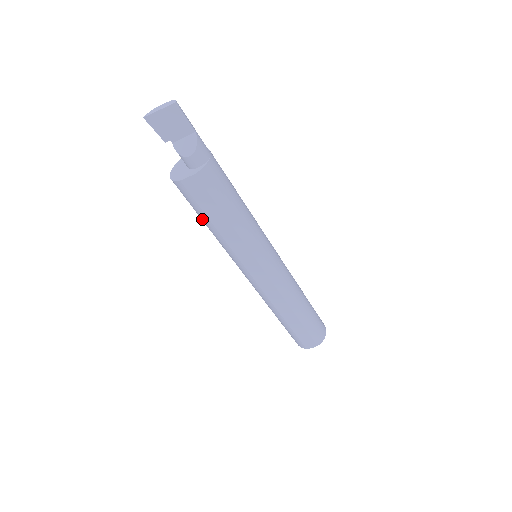
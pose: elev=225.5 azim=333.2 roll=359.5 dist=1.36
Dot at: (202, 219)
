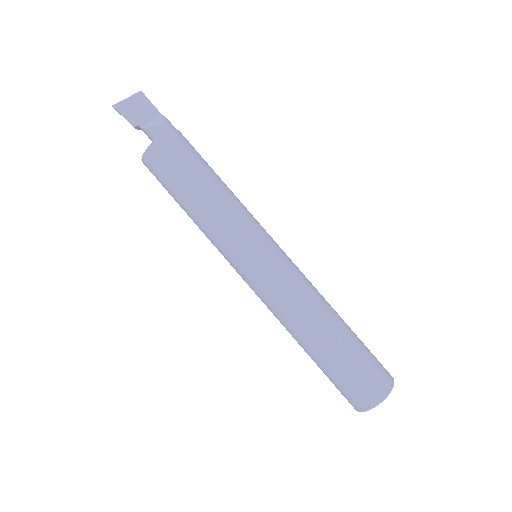
Dot at: (185, 192)
